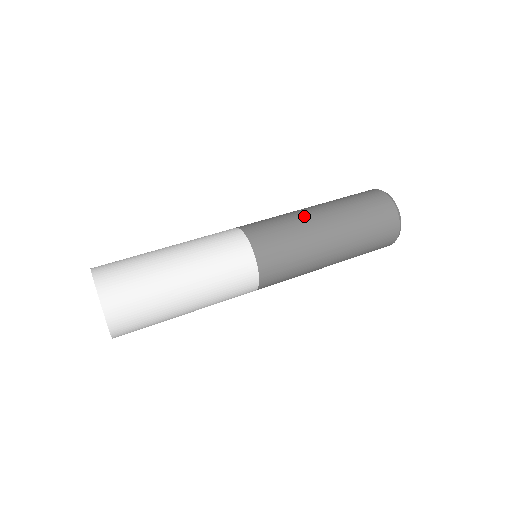
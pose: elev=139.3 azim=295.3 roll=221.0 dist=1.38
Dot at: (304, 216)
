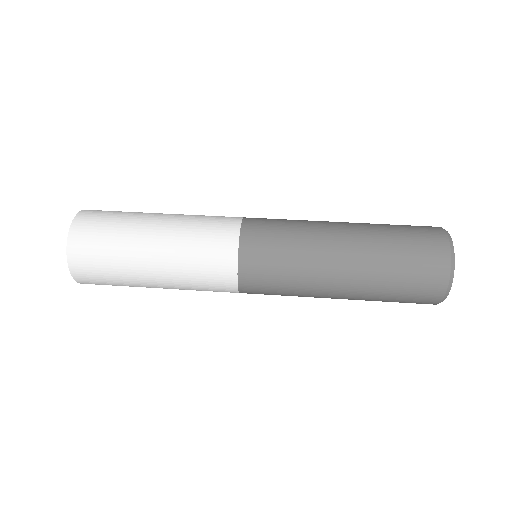
Dot at: (320, 221)
